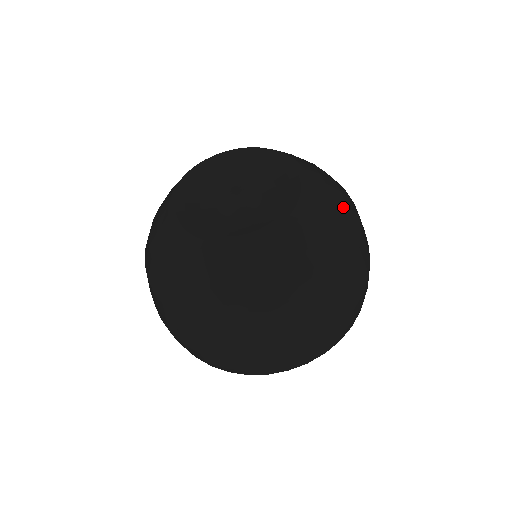
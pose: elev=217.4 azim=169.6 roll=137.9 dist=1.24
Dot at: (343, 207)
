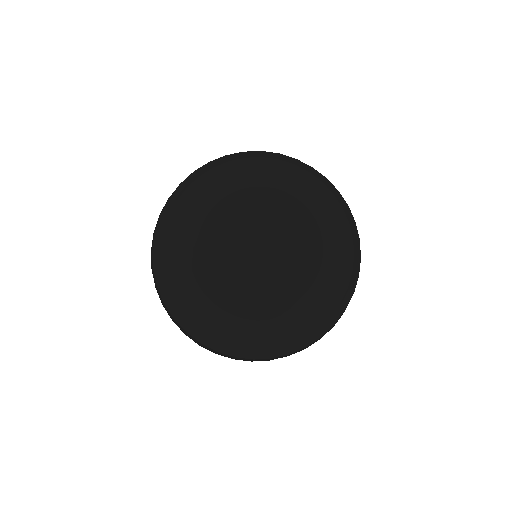
Dot at: (349, 278)
